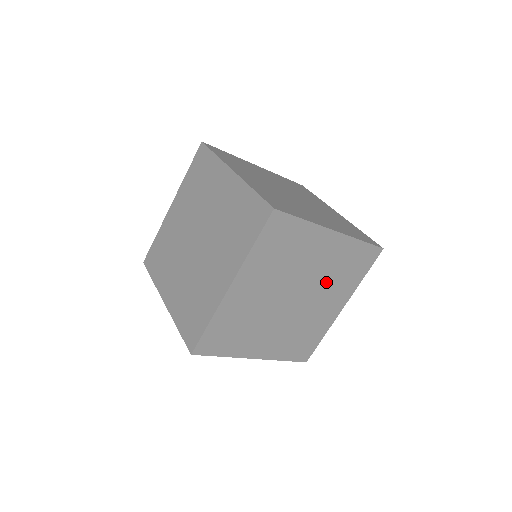
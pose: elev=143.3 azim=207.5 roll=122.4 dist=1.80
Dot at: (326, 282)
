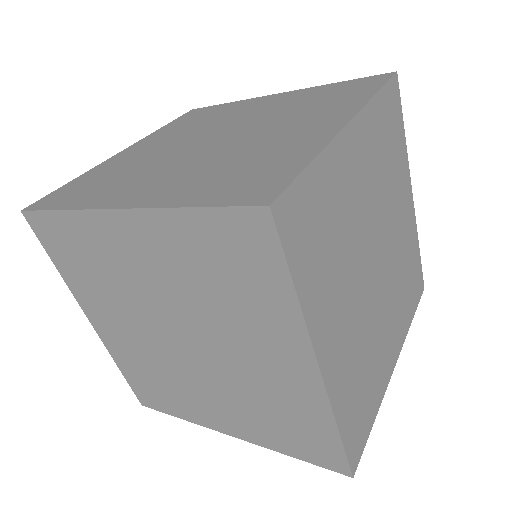
Dot at: (396, 278)
